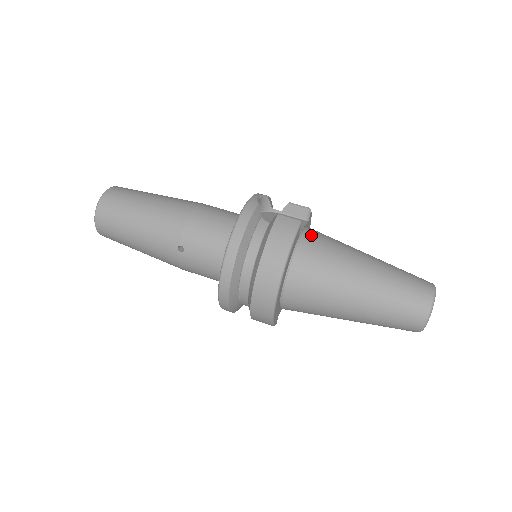
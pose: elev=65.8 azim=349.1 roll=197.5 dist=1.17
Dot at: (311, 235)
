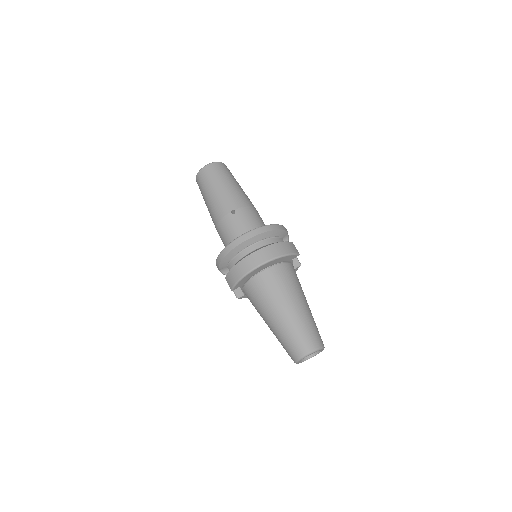
Dot at: (294, 269)
